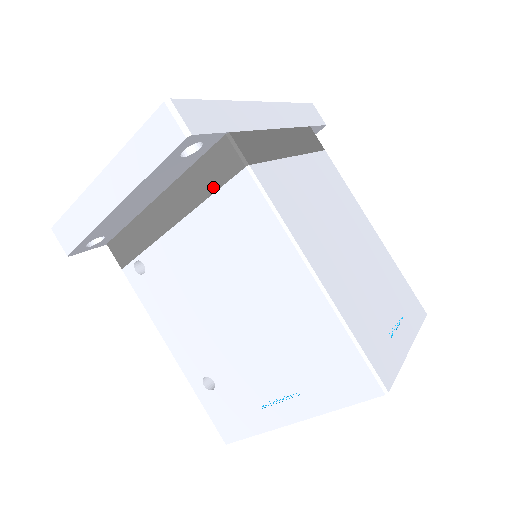
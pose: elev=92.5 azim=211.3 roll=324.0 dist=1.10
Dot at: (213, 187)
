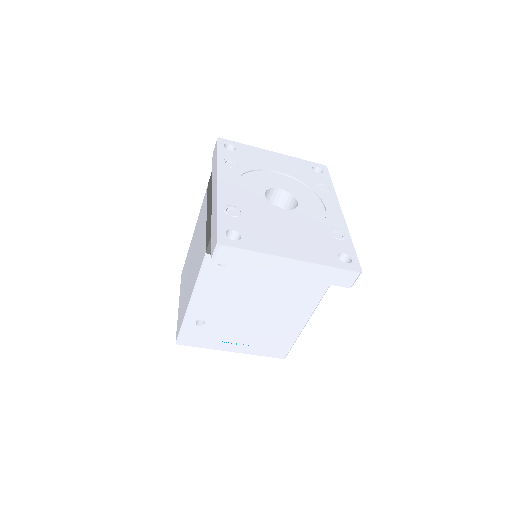
Dot at: occluded
